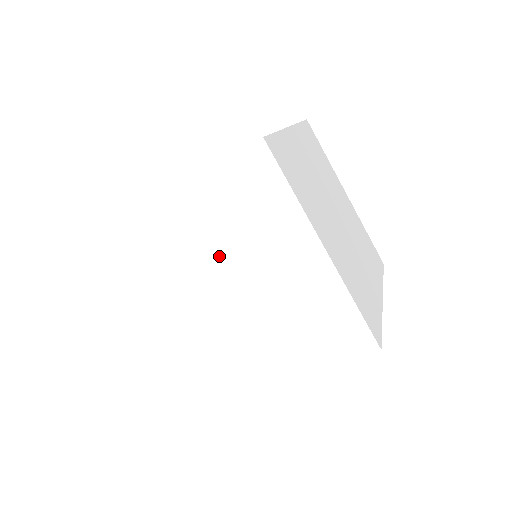
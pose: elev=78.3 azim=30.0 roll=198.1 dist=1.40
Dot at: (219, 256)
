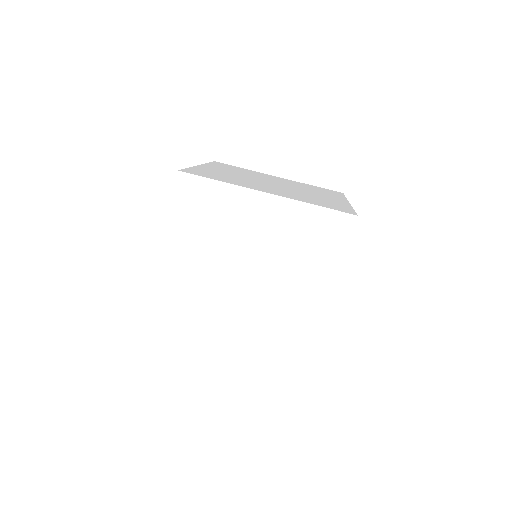
Dot at: (266, 254)
